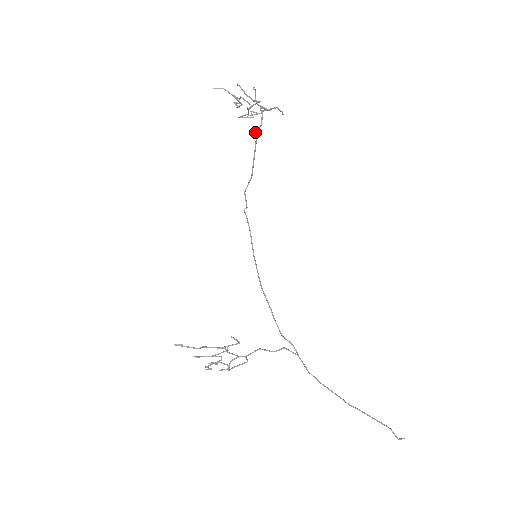
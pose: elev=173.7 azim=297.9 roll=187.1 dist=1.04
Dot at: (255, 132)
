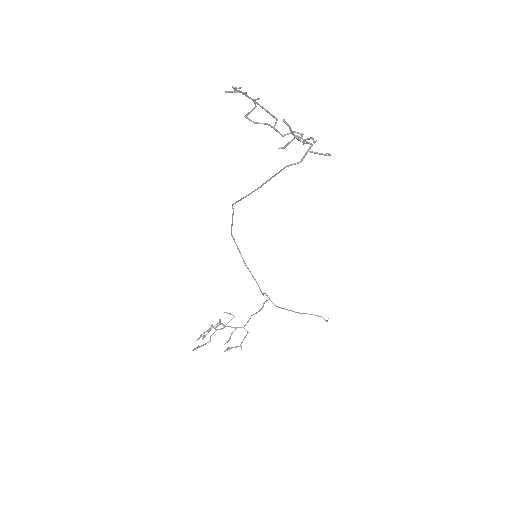
Dot at: occluded
